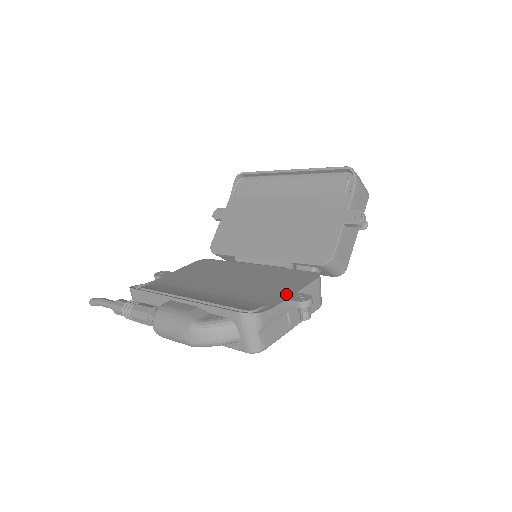
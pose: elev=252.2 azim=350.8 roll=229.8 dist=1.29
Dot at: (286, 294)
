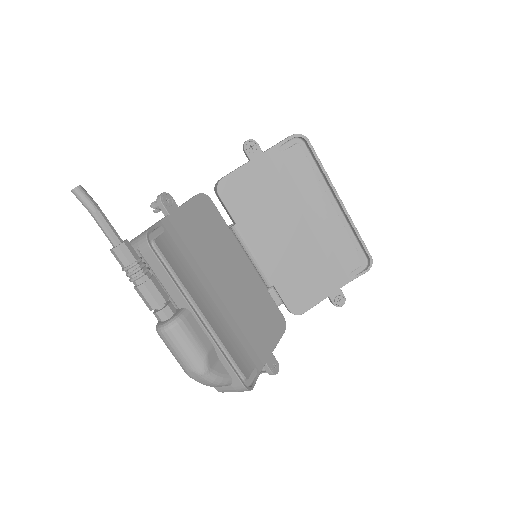
Dot at: (266, 352)
